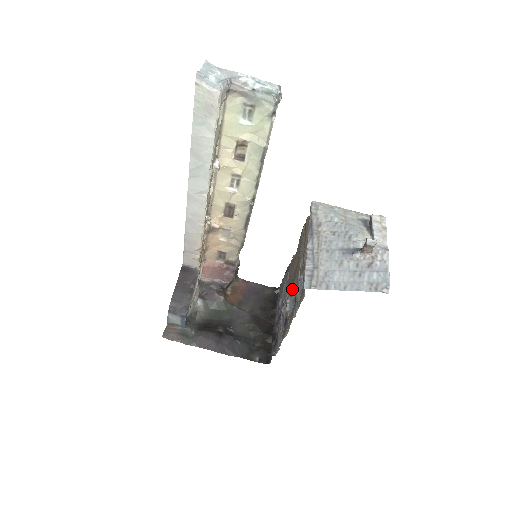
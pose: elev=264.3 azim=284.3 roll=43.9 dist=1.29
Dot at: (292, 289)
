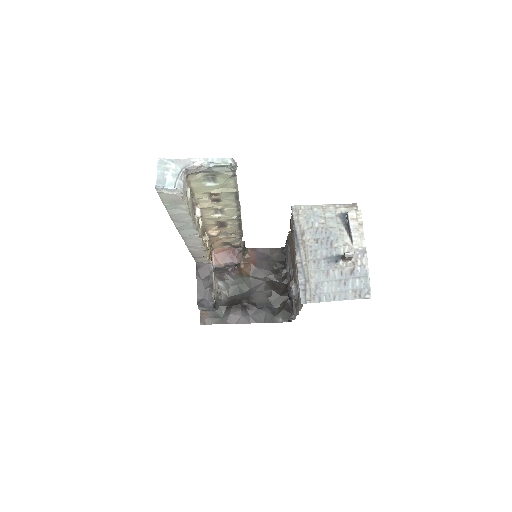
Dot at: (294, 275)
